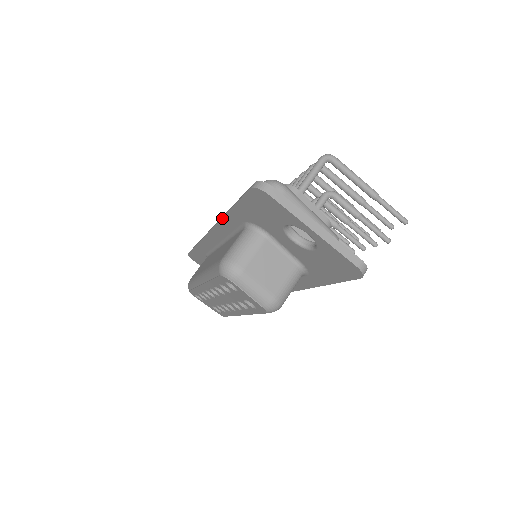
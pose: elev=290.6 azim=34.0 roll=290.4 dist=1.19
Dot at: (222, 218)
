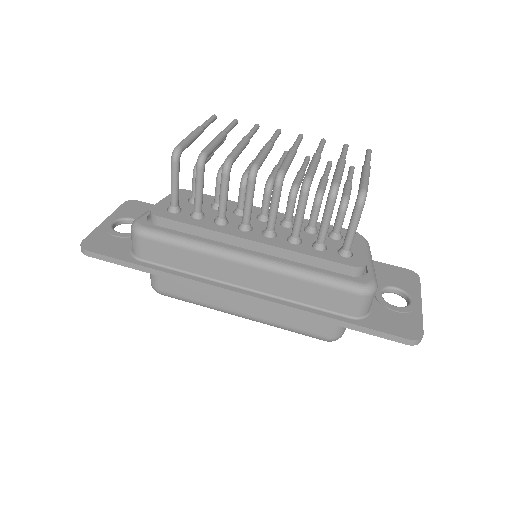
Dot at: (305, 316)
